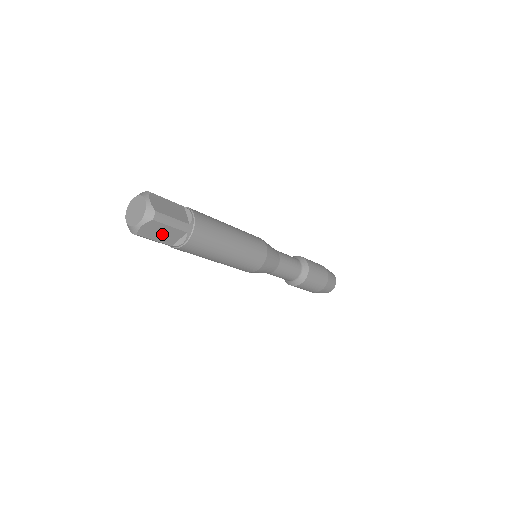
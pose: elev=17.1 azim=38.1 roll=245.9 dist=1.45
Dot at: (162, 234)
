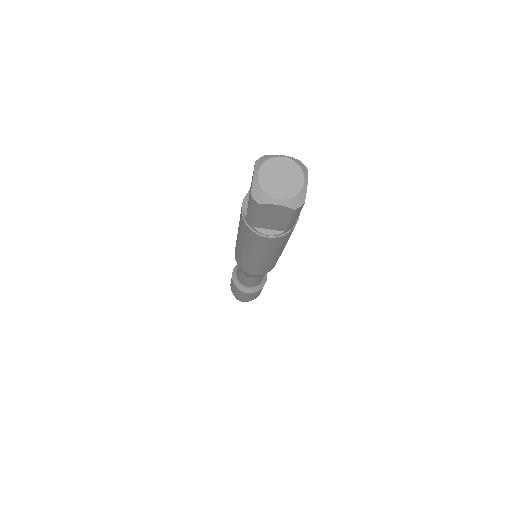
Dot at: occluded
